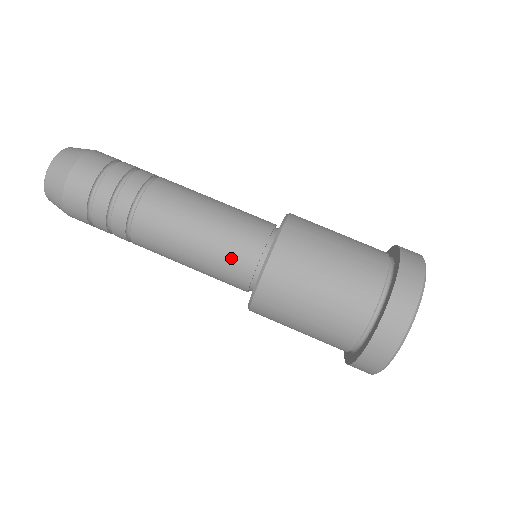
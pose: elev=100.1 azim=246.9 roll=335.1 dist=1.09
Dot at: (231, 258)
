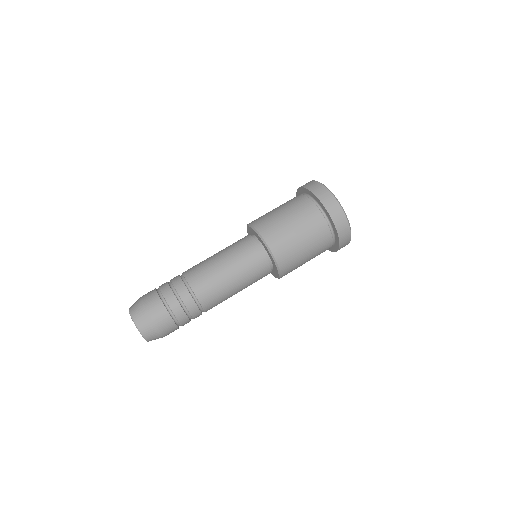
Dot at: (258, 278)
